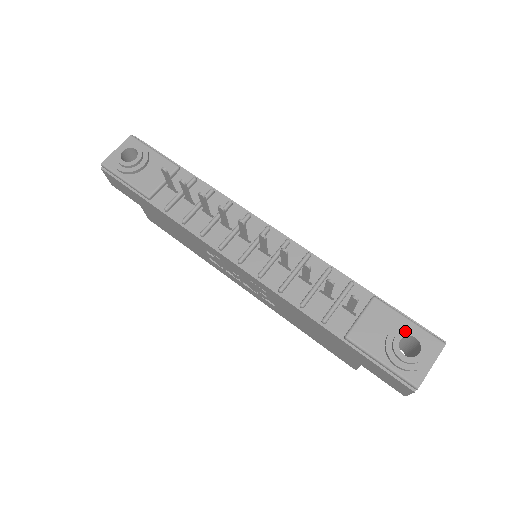
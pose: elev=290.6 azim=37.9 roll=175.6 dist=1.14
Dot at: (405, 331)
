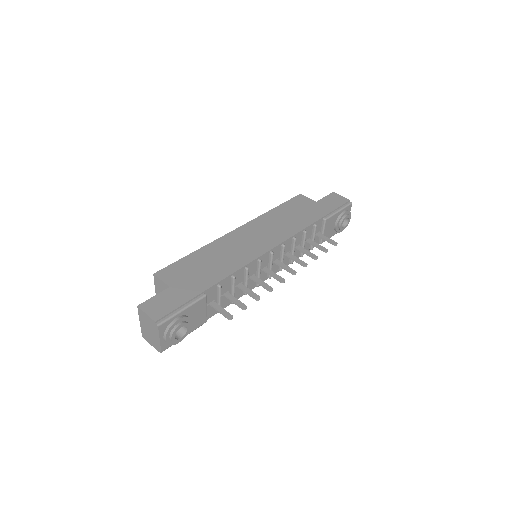
Dot at: (343, 221)
